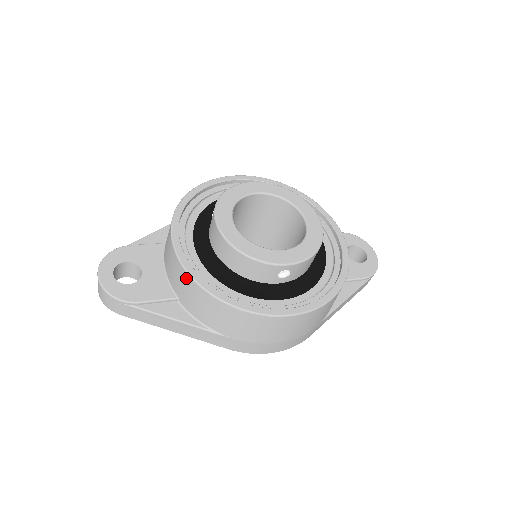
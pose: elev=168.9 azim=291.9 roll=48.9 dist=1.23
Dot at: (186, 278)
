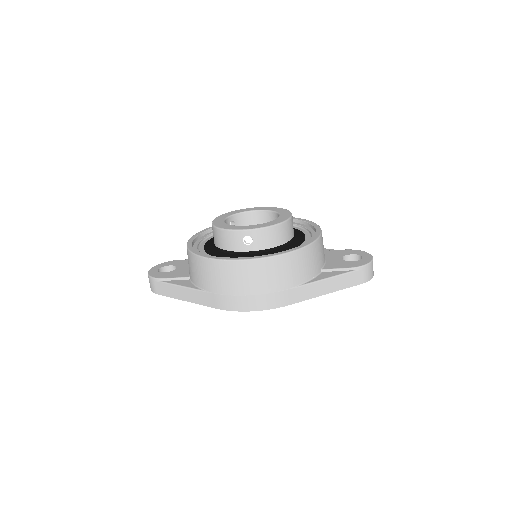
Dot at: (188, 253)
